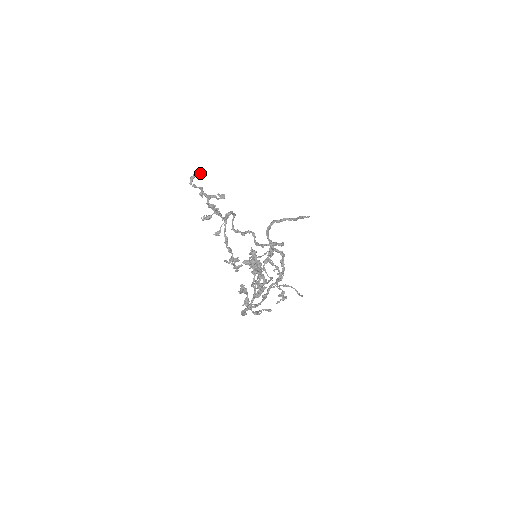
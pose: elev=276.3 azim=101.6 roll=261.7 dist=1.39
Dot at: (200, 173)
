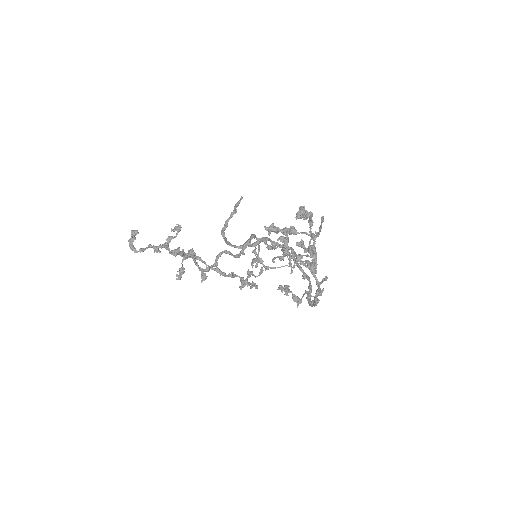
Dot at: (133, 232)
